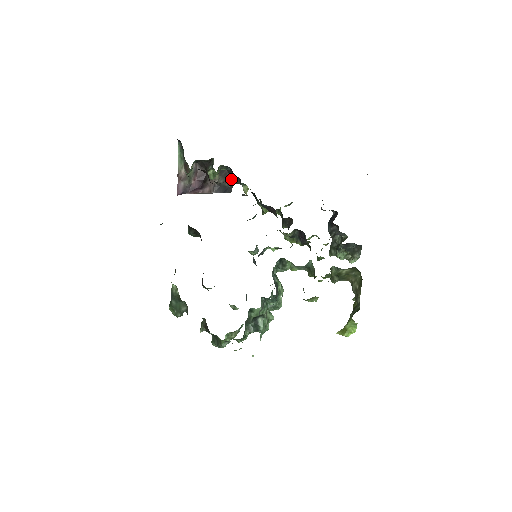
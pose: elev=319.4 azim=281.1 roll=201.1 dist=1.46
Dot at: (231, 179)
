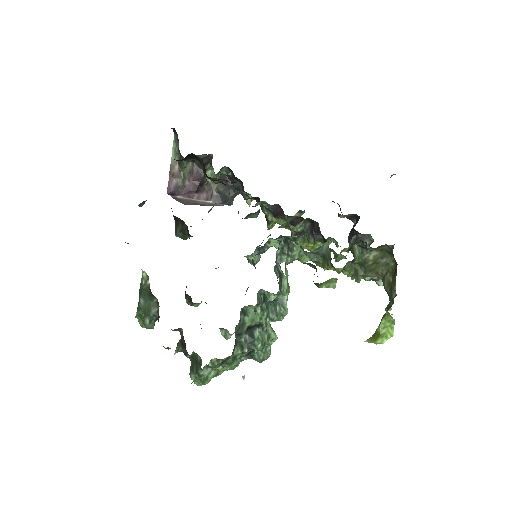
Dot at: (233, 188)
